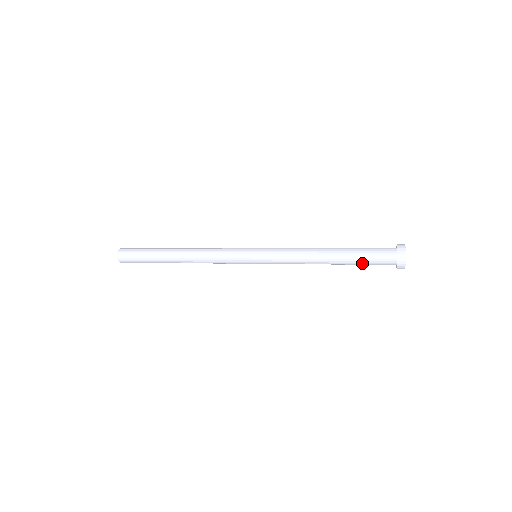
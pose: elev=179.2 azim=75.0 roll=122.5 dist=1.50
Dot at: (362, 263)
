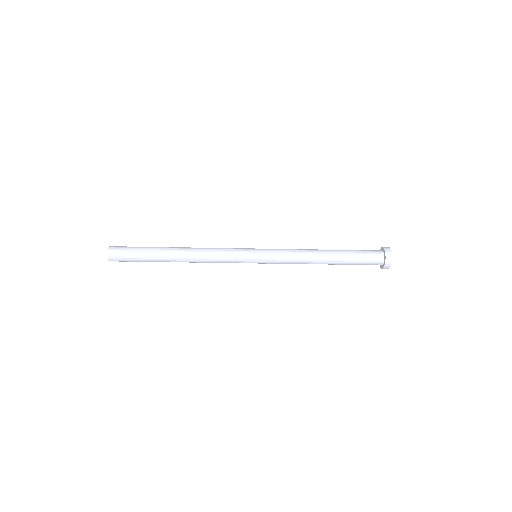
Dot at: (354, 262)
